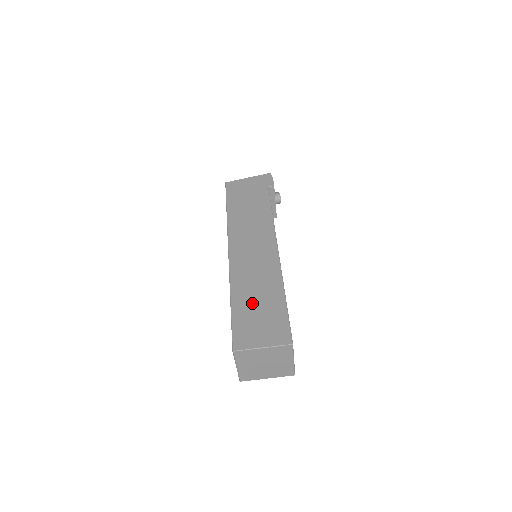
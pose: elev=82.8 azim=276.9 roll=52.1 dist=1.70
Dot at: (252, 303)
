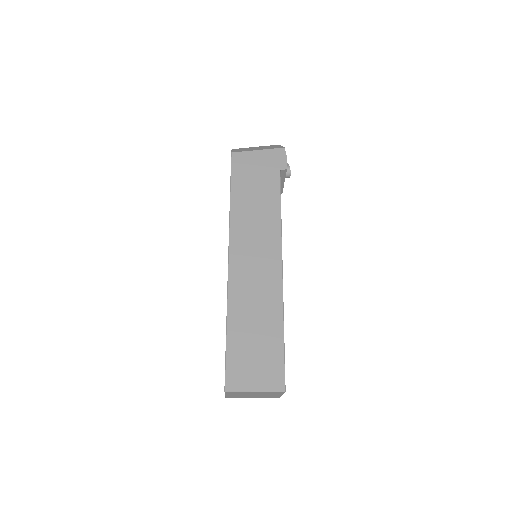
Dot at: (249, 334)
